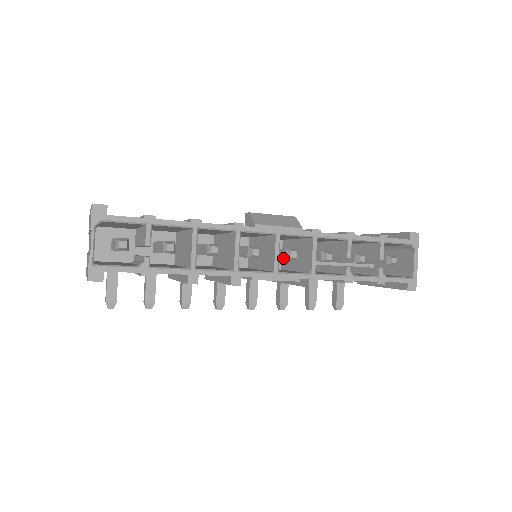
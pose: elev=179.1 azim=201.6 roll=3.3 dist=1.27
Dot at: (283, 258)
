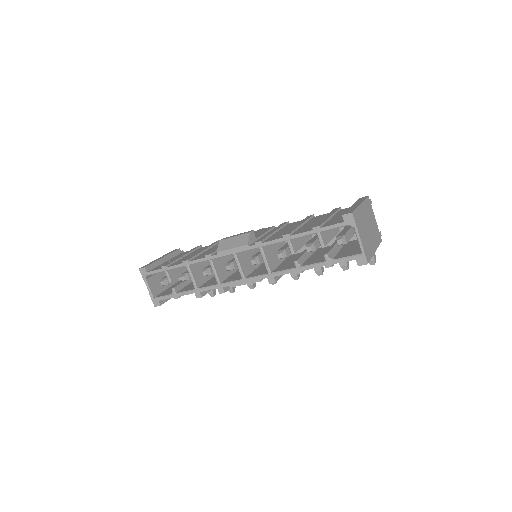
Dot at: occluded
